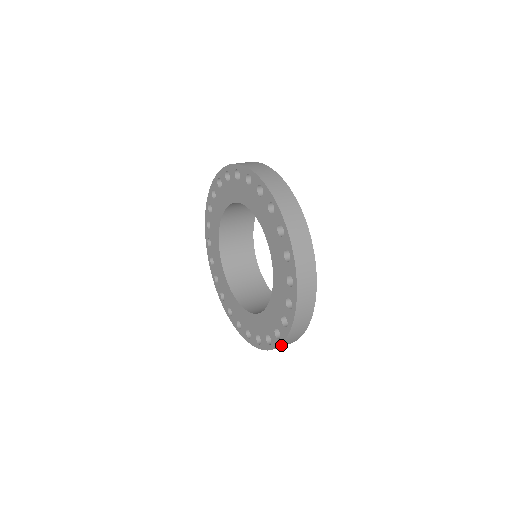
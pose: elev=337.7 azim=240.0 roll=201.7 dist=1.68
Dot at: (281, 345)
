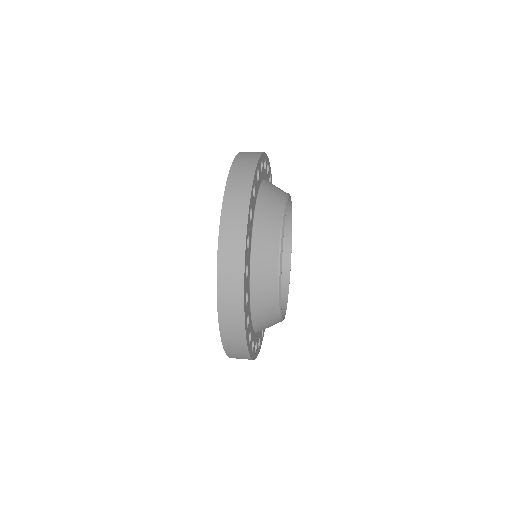
Dot at: (223, 335)
